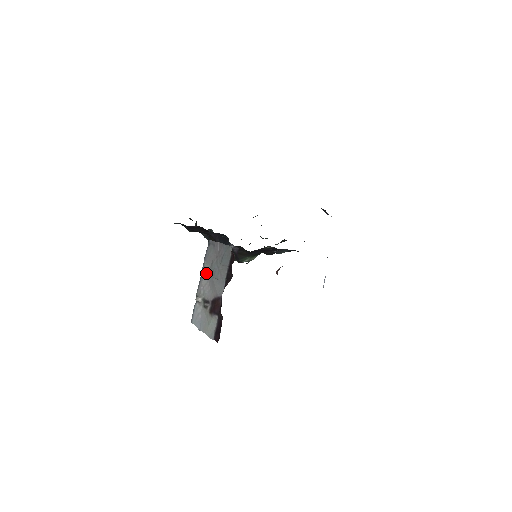
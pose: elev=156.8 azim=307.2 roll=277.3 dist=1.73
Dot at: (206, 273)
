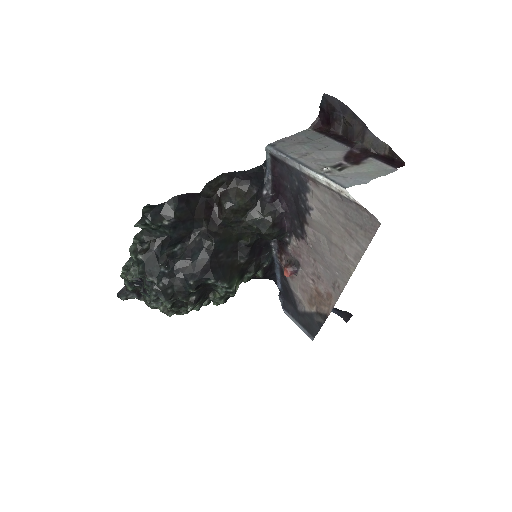
Dot at: (303, 155)
